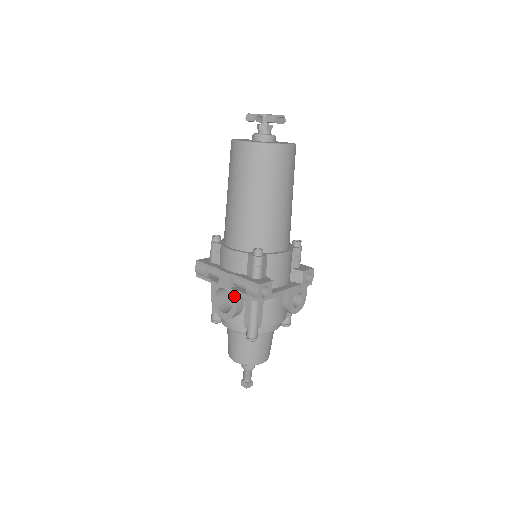
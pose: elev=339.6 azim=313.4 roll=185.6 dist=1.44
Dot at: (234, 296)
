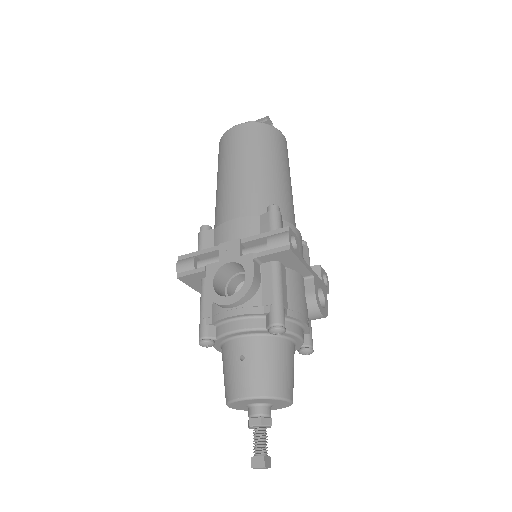
Dot at: (248, 261)
